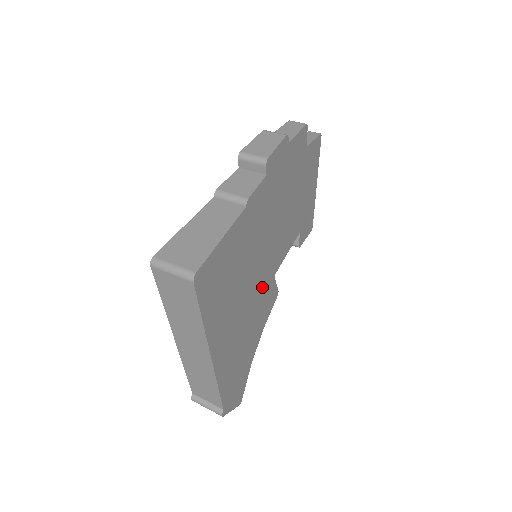
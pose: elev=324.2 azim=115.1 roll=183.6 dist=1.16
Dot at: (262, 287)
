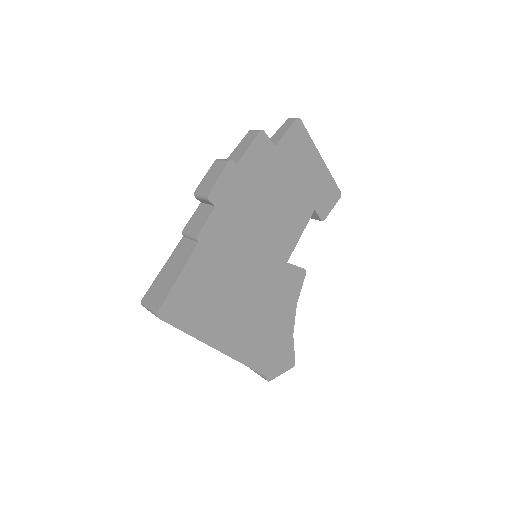
Dot at: (270, 279)
